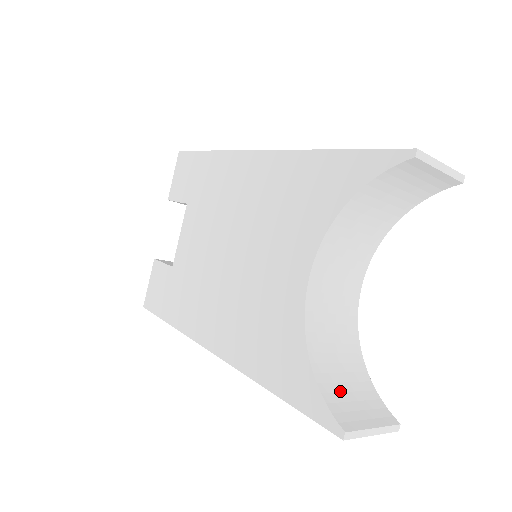
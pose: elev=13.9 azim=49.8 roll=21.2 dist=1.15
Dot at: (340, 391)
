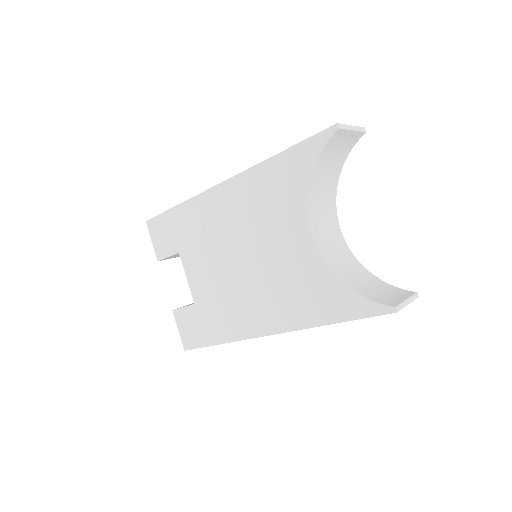
Dot at: (374, 293)
